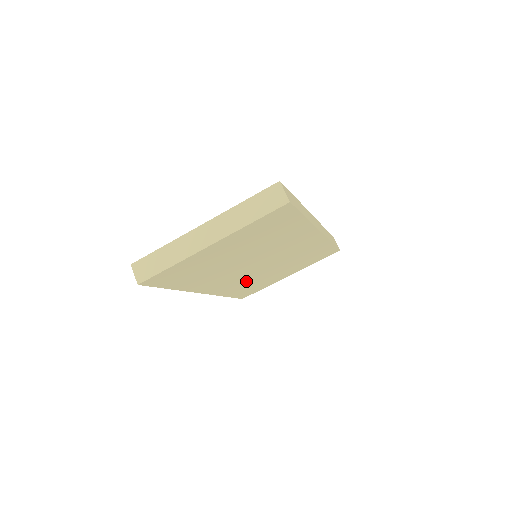
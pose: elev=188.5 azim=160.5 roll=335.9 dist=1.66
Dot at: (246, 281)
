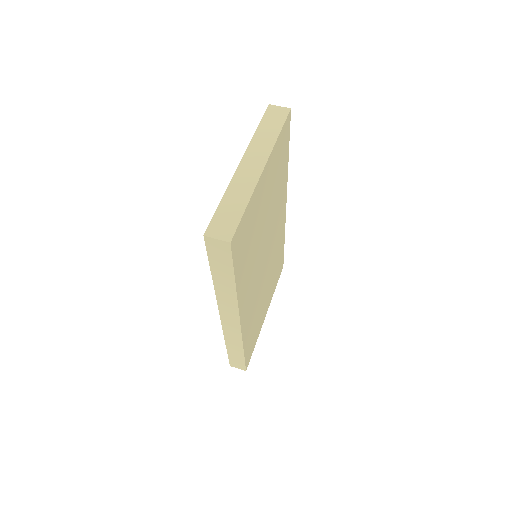
Dot at: (255, 308)
